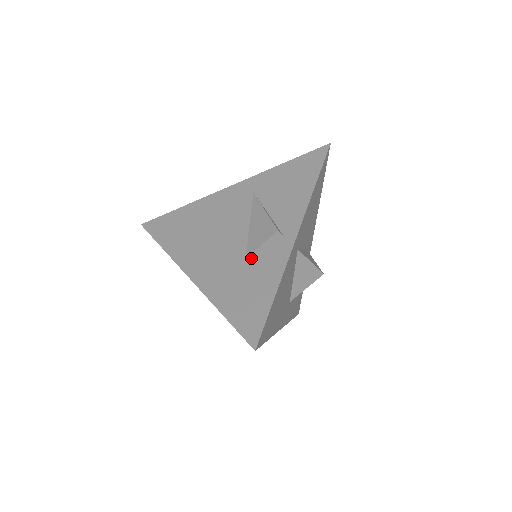
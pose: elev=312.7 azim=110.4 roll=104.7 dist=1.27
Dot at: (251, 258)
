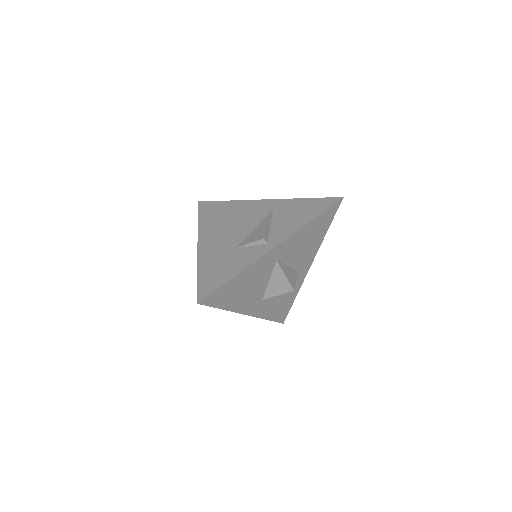
Dot at: (239, 249)
